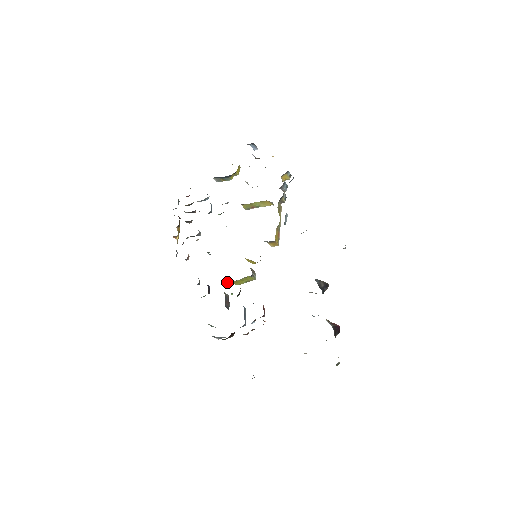
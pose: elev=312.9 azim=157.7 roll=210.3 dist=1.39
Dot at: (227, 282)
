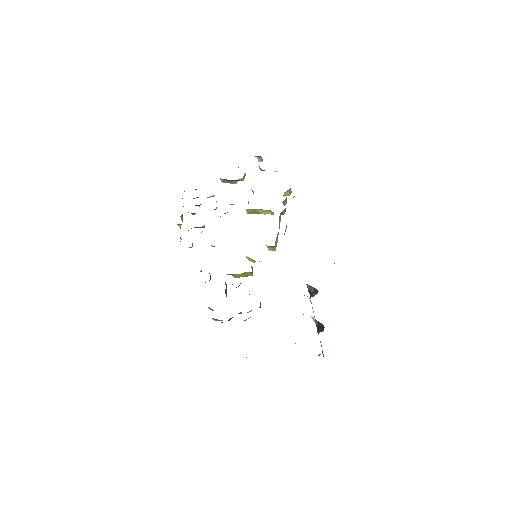
Dot at: (228, 274)
